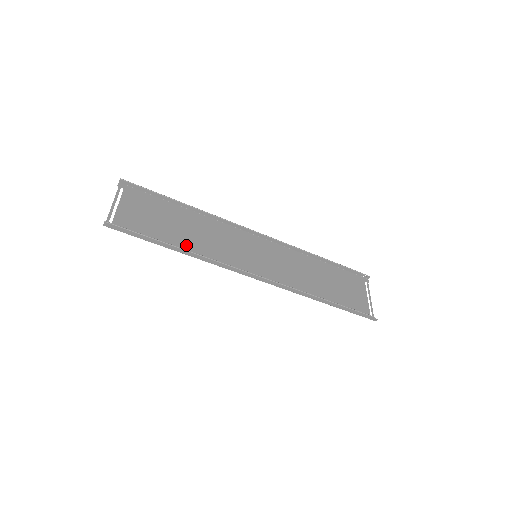
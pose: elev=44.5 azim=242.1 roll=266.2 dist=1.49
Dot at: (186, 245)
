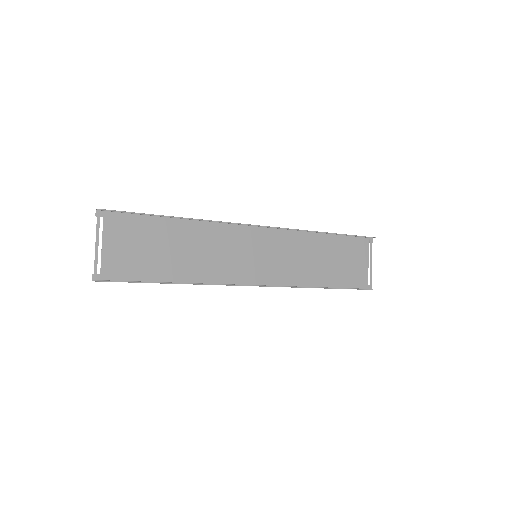
Dot at: (182, 271)
